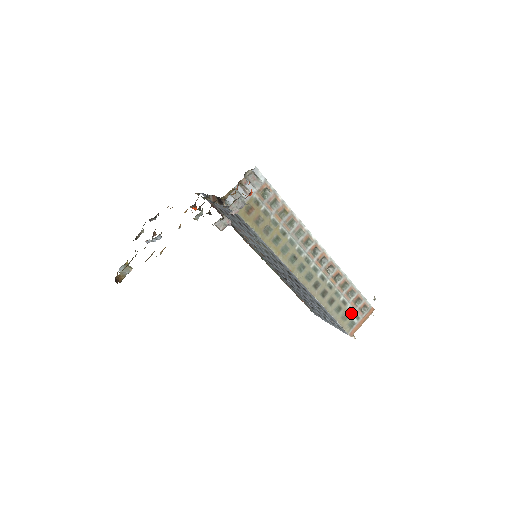
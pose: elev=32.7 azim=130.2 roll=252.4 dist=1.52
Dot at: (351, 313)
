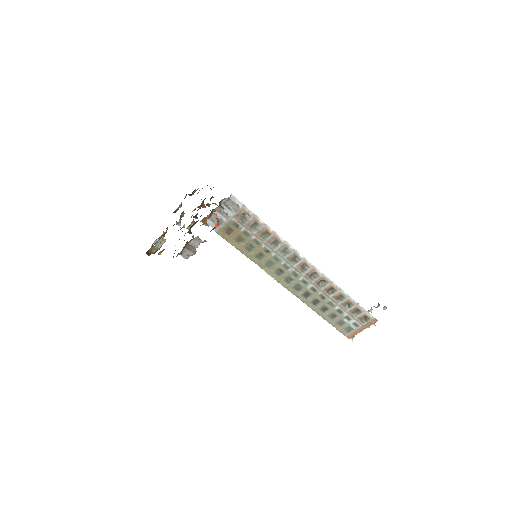
Dot at: (348, 320)
